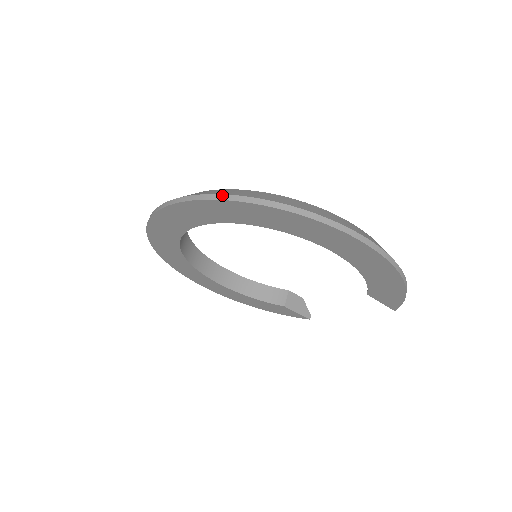
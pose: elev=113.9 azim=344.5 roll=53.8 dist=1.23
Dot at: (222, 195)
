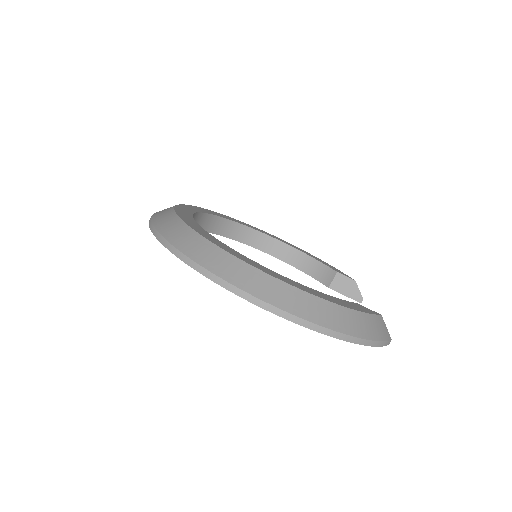
Dot at: (157, 232)
